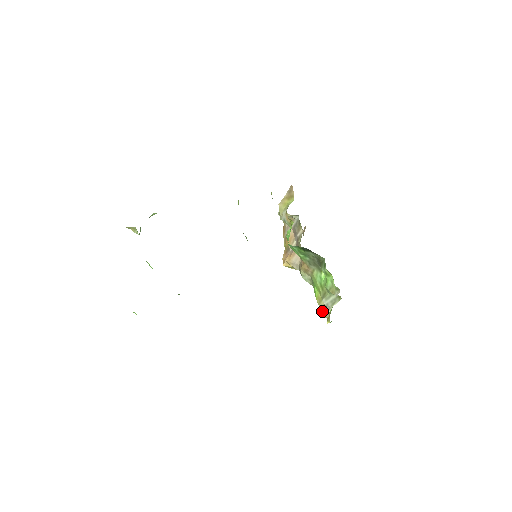
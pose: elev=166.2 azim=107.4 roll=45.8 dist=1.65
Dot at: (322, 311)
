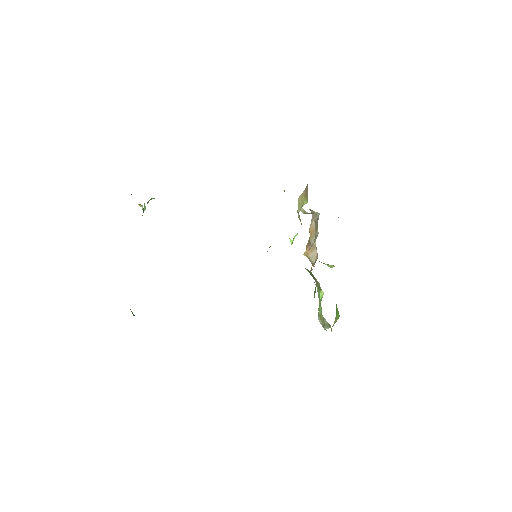
Dot at: occluded
